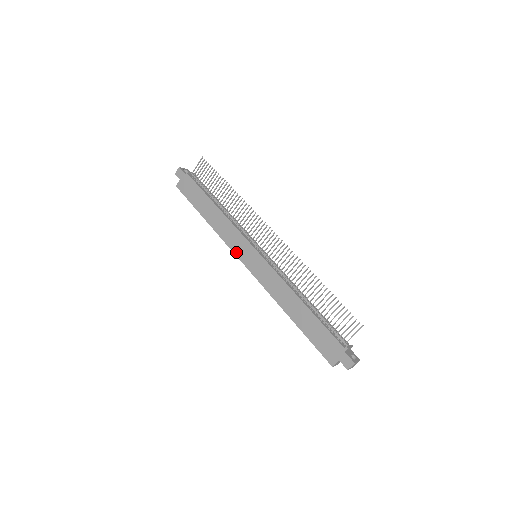
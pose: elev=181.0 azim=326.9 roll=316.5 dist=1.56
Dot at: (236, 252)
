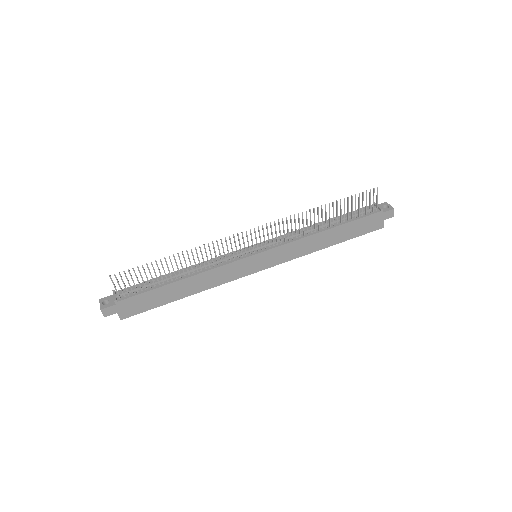
Dot at: (242, 275)
